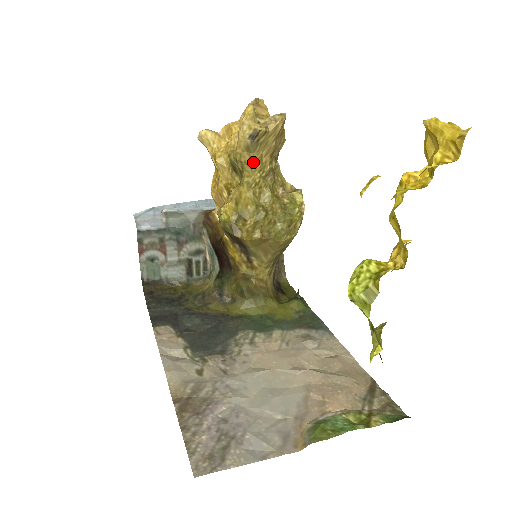
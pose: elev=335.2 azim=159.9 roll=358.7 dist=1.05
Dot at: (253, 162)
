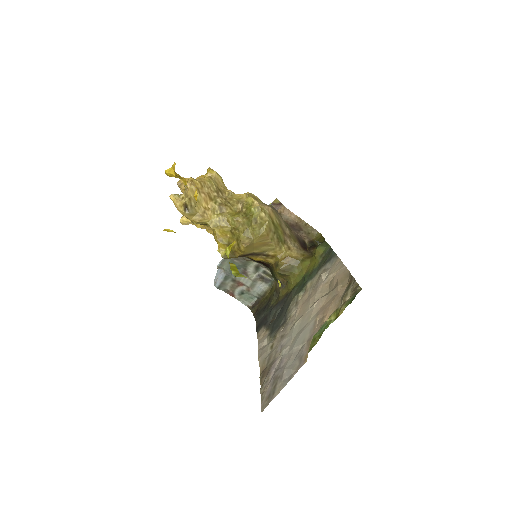
Dot at: (204, 215)
